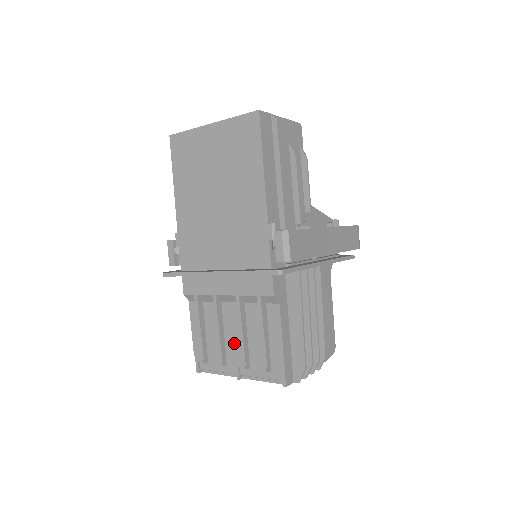
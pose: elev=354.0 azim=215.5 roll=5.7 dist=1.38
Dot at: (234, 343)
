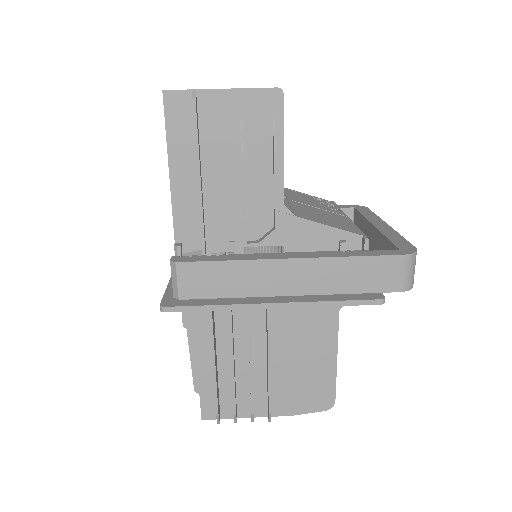
Dot at: occluded
